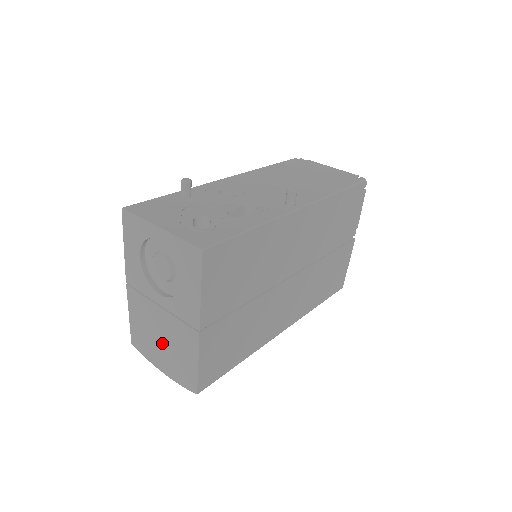
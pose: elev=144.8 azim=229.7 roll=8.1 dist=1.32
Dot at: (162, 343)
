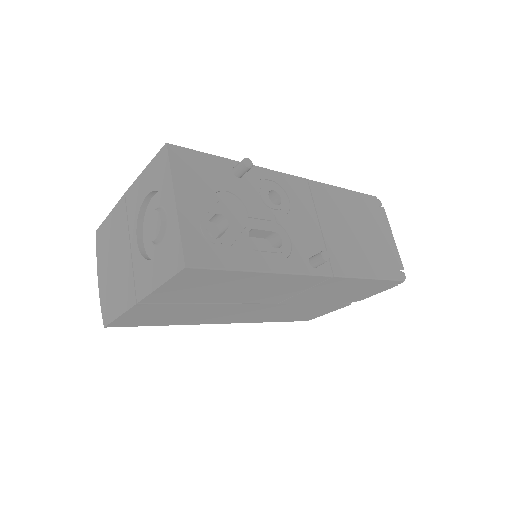
Dot at: (112, 266)
